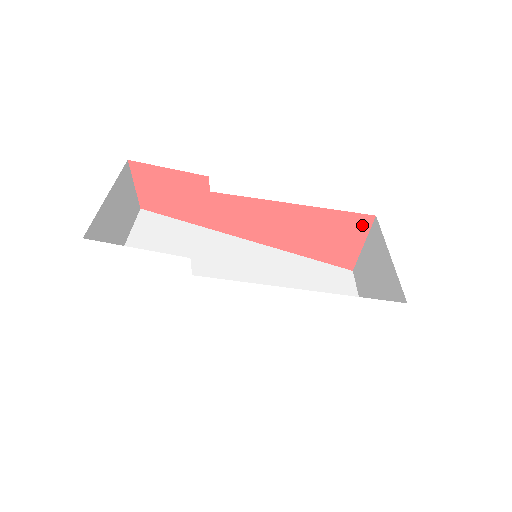
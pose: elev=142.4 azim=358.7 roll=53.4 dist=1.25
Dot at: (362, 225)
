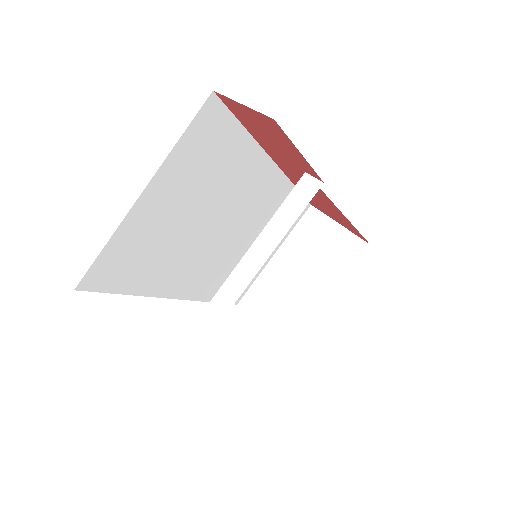
Dot at: (356, 233)
